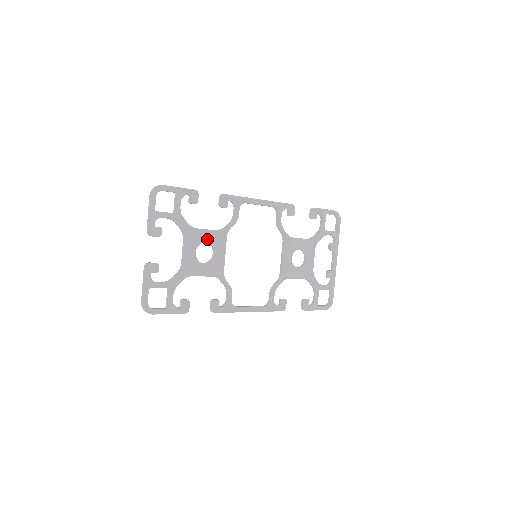
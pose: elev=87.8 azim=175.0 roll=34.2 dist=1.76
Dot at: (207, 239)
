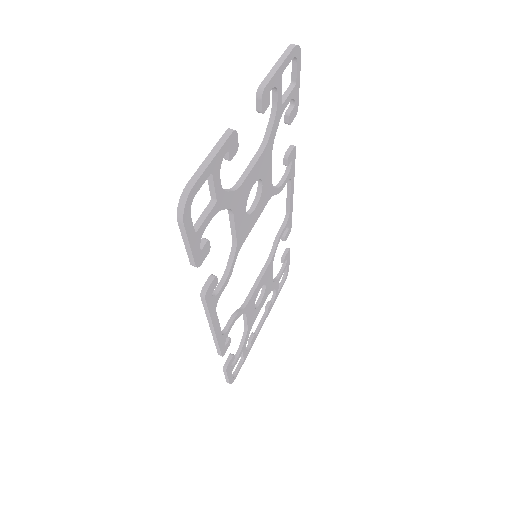
Dot at: (265, 181)
